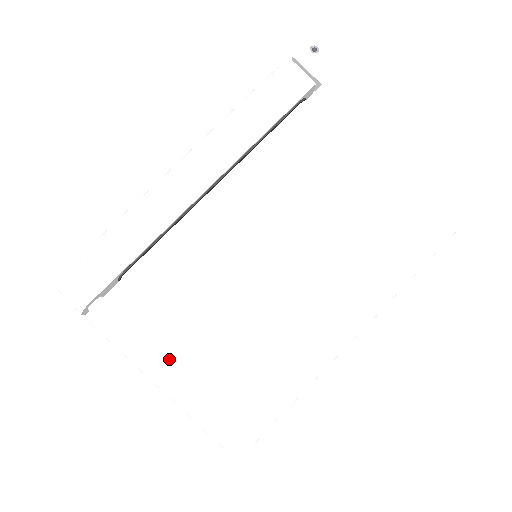
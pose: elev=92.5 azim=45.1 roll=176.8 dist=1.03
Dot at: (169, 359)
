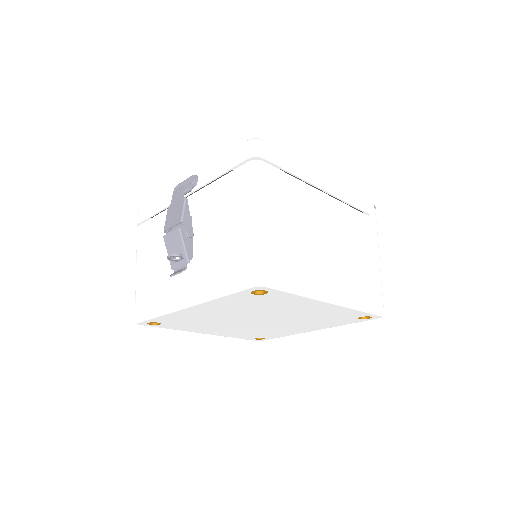
Dot at: (271, 214)
